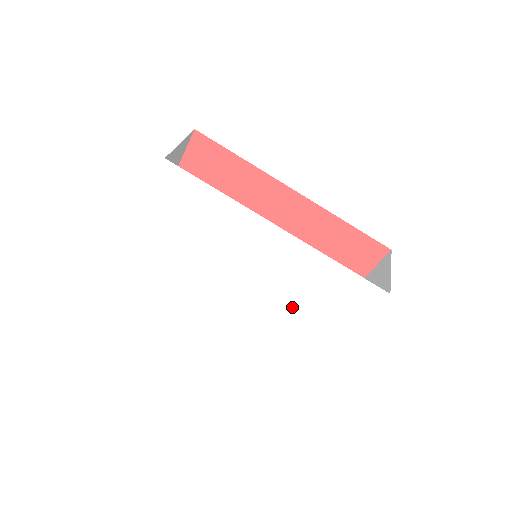
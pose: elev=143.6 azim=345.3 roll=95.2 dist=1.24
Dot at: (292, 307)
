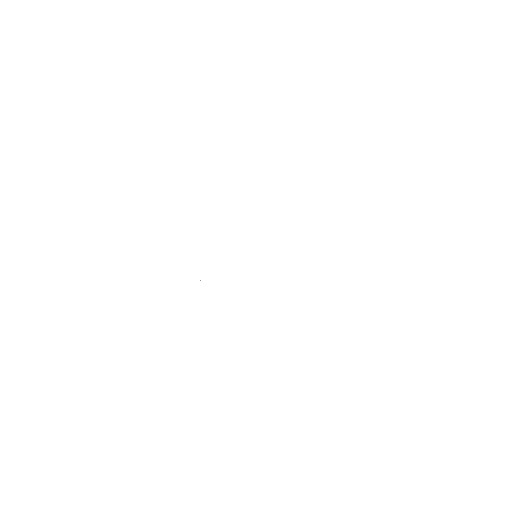
Dot at: (271, 297)
